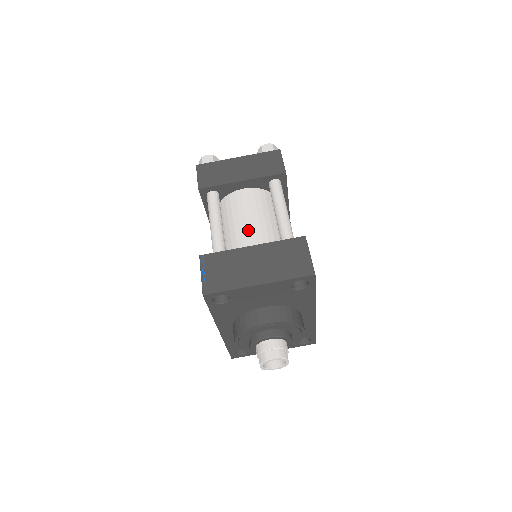
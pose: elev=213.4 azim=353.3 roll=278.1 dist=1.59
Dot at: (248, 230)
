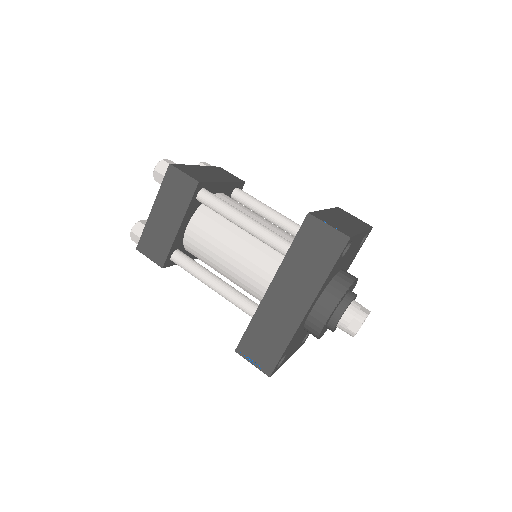
Dot at: (264, 220)
